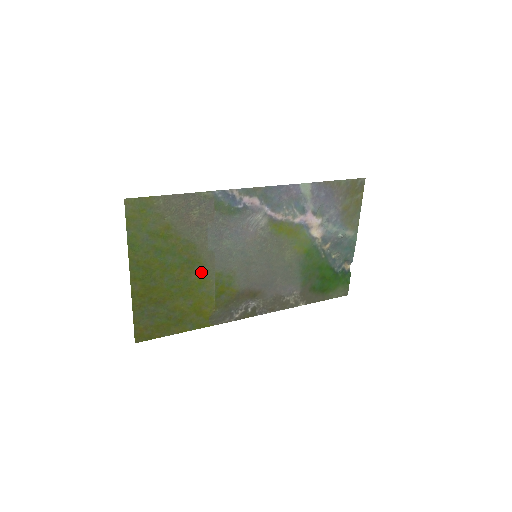
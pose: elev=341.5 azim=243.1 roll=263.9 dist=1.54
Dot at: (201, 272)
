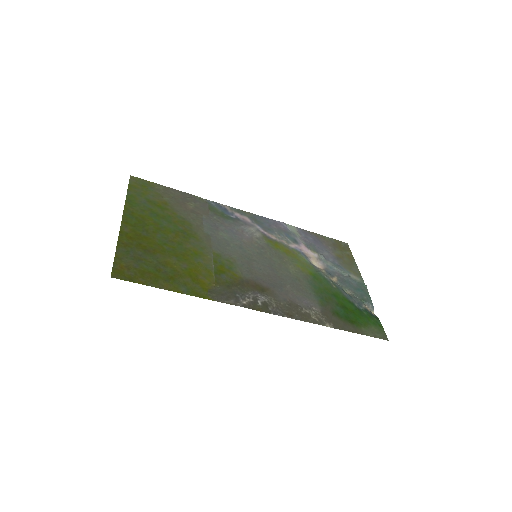
Dot at: (197, 246)
